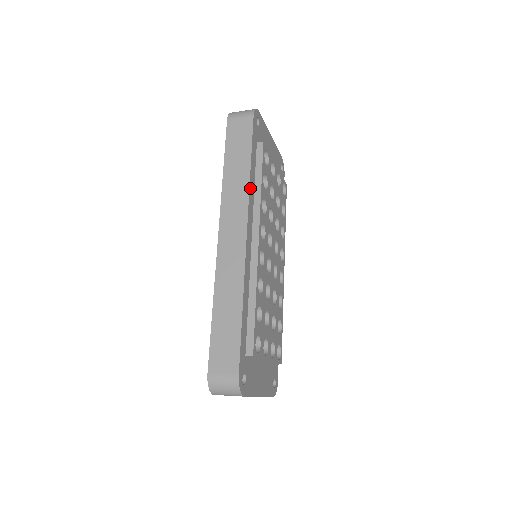
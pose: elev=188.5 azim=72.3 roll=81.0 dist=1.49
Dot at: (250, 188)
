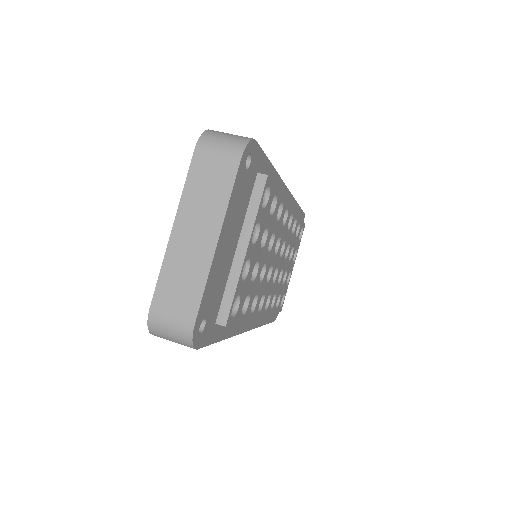
Dot at: (234, 333)
